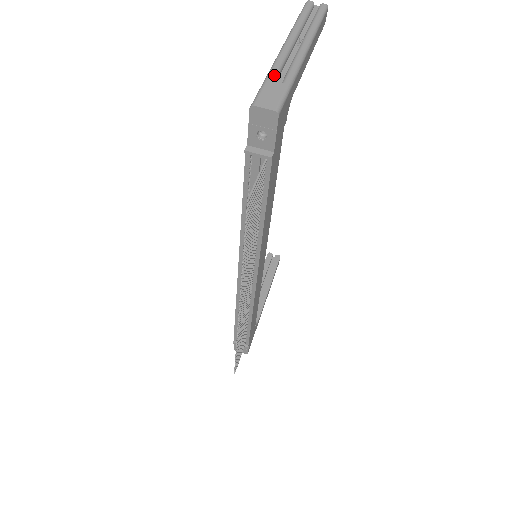
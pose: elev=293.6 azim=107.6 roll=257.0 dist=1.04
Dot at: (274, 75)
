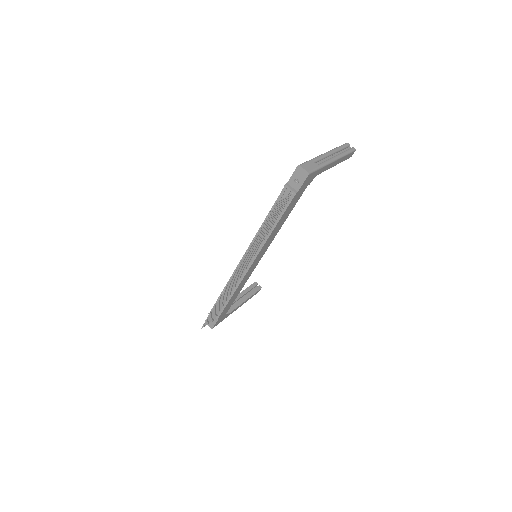
Dot at: (315, 160)
